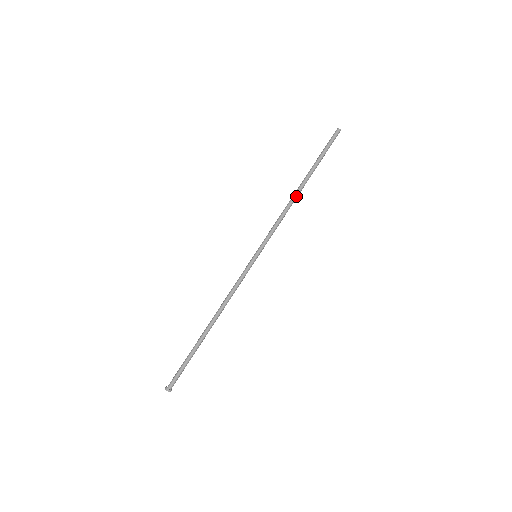
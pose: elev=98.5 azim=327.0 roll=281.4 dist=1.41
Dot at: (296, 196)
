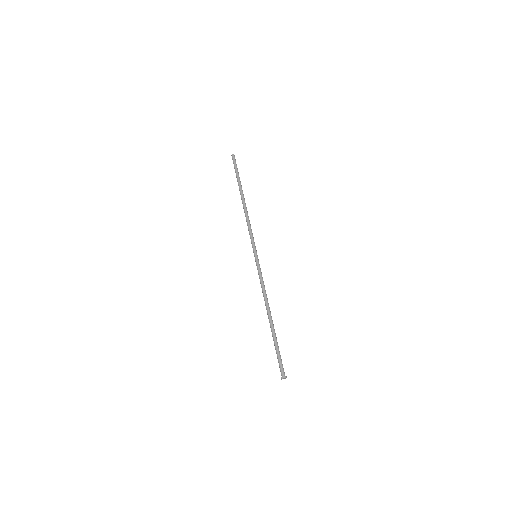
Dot at: occluded
